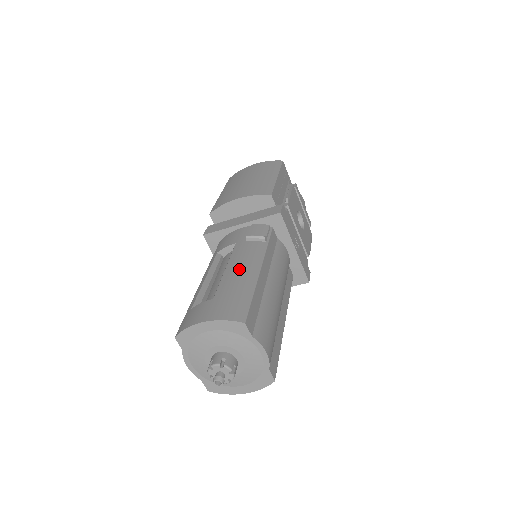
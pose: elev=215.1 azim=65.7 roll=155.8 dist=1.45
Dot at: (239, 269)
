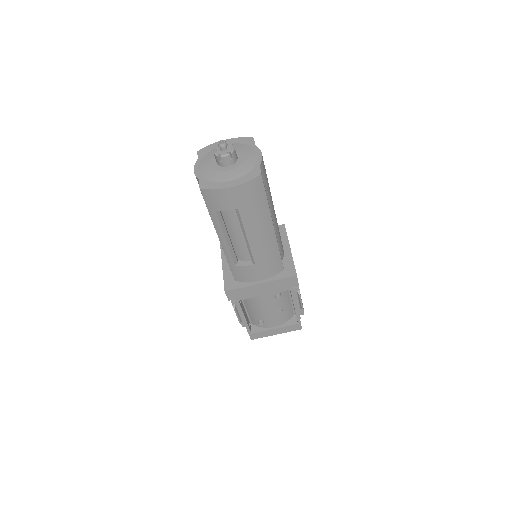
Dot at: occluded
